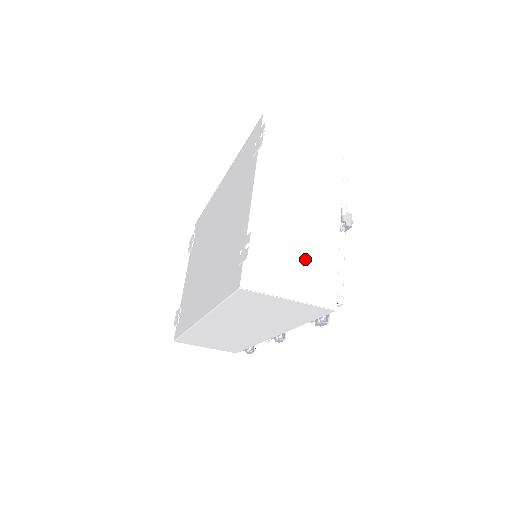
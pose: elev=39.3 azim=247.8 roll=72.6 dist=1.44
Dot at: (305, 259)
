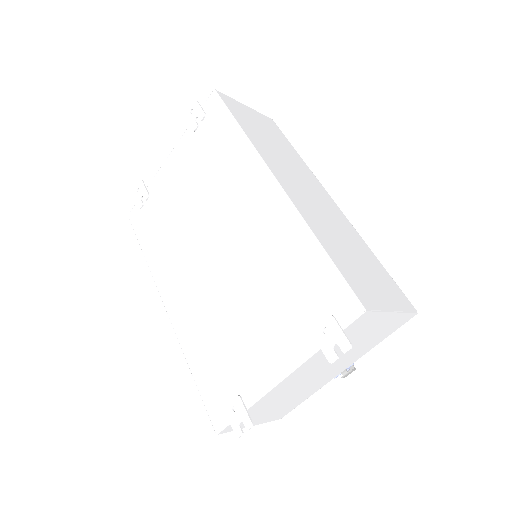
Dot at: (285, 404)
